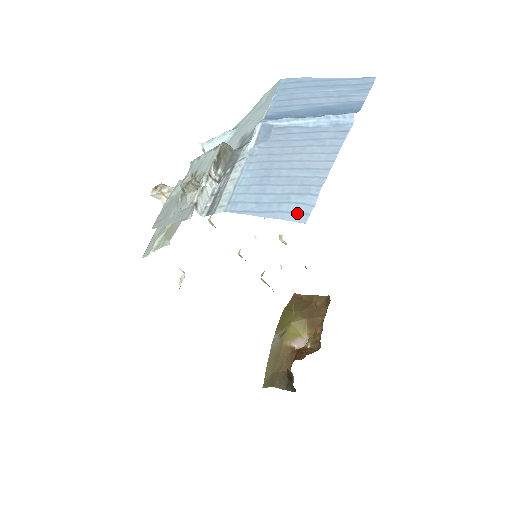
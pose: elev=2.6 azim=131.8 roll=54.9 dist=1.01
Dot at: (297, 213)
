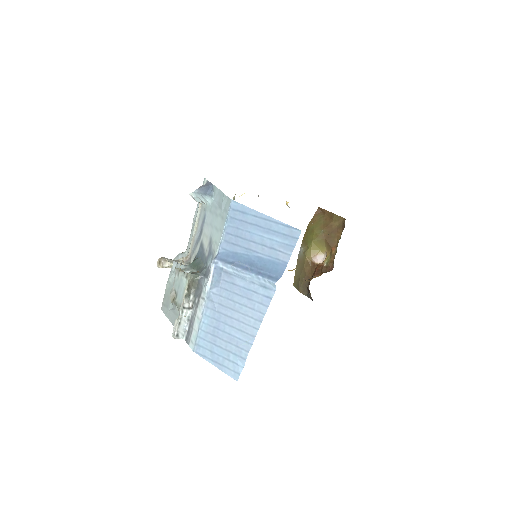
Dot at: (233, 371)
